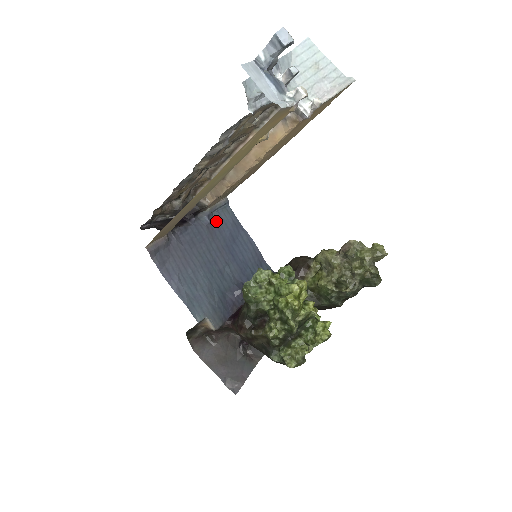
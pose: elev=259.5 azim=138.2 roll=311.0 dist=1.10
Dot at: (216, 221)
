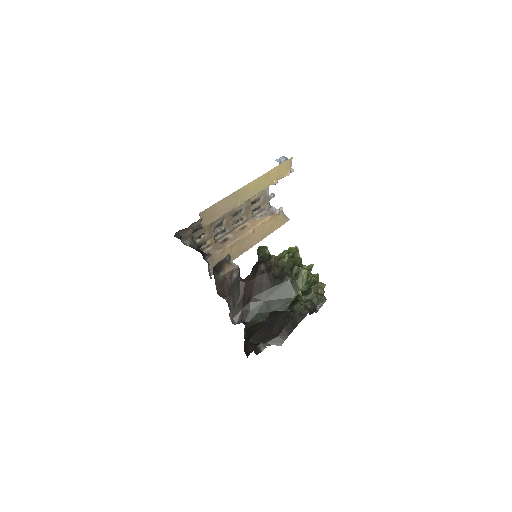
Dot at: occluded
